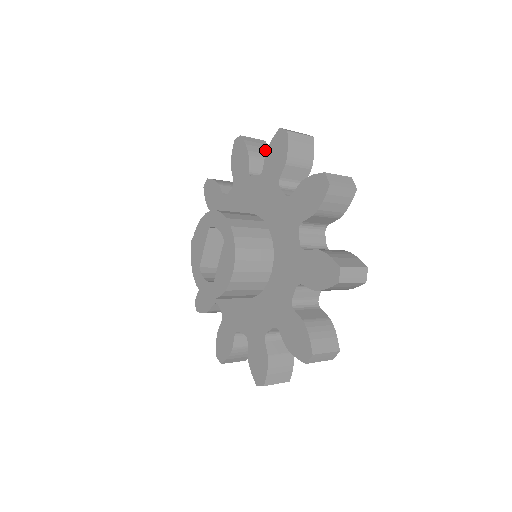
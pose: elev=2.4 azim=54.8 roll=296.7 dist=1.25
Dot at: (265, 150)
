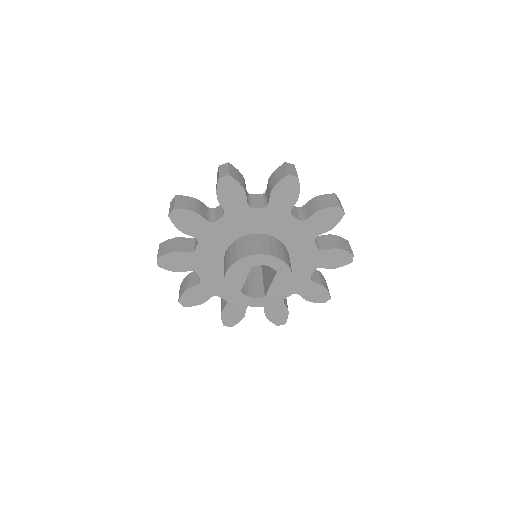
Dot at: (240, 175)
